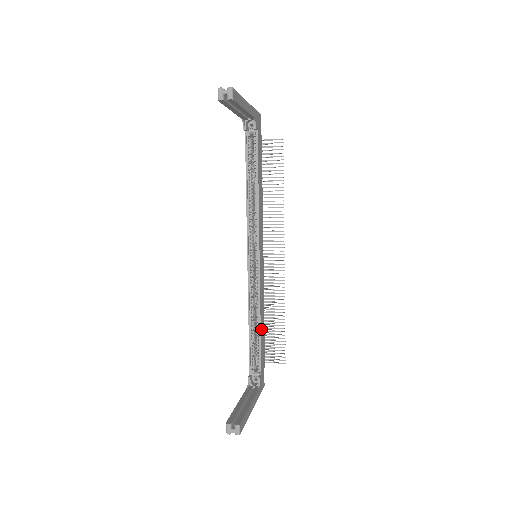
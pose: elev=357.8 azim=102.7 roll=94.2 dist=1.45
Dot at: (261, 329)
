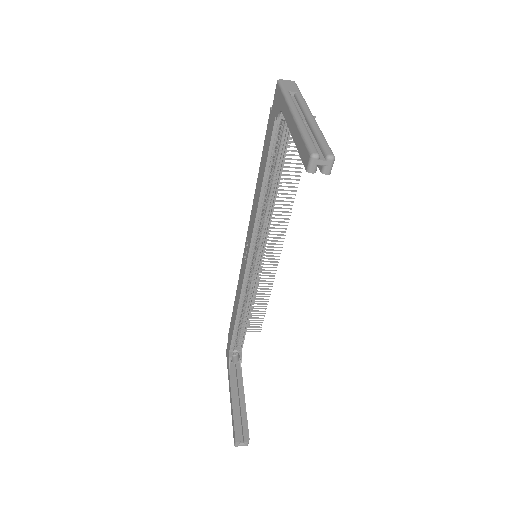
Dot at: (248, 318)
